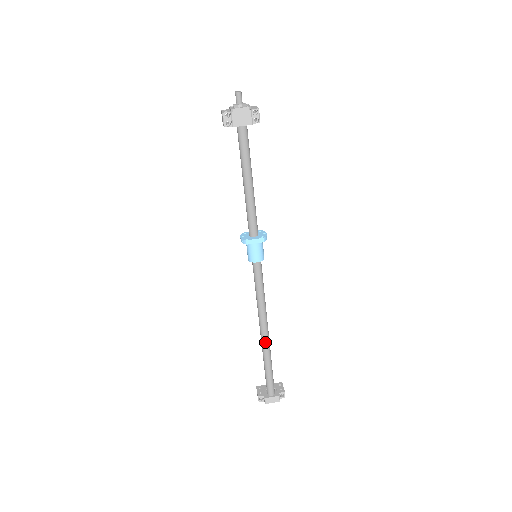
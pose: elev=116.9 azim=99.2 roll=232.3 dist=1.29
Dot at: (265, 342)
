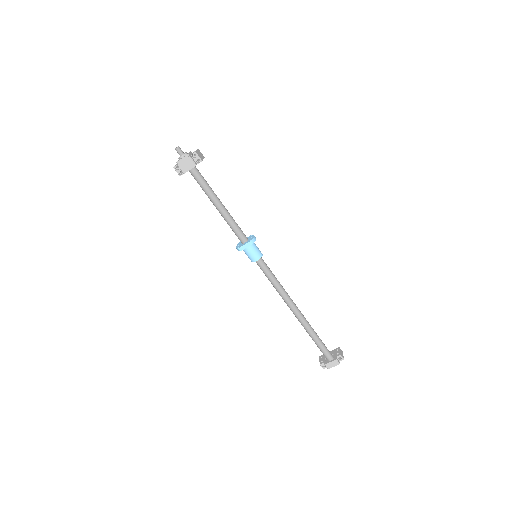
Dot at: (300, 319)
